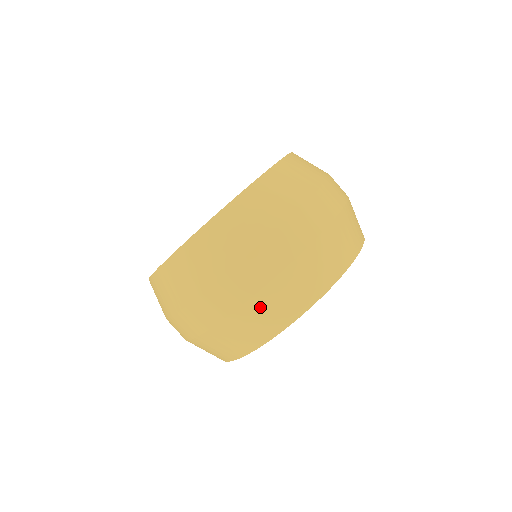
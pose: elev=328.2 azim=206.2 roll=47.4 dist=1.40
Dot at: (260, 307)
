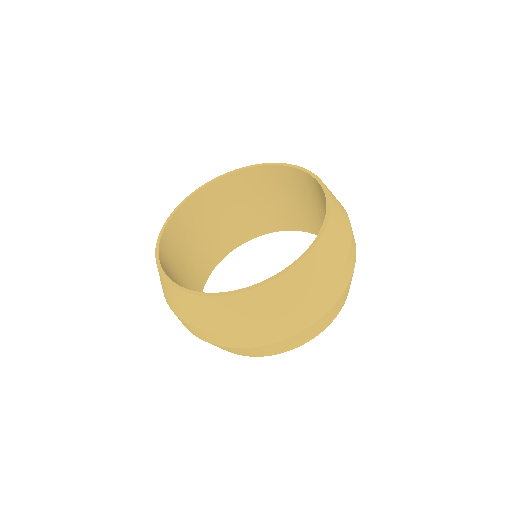
Dot at: (340, 301)
